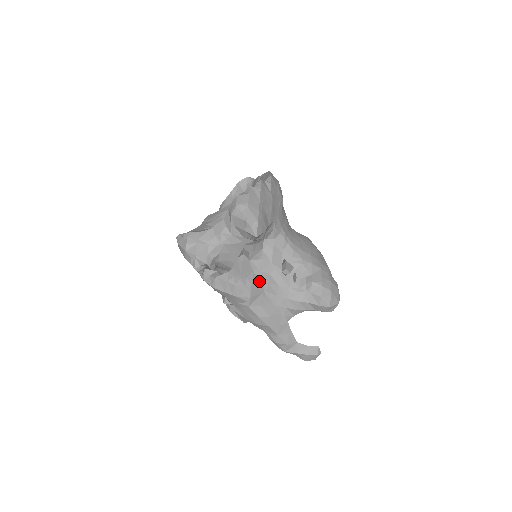
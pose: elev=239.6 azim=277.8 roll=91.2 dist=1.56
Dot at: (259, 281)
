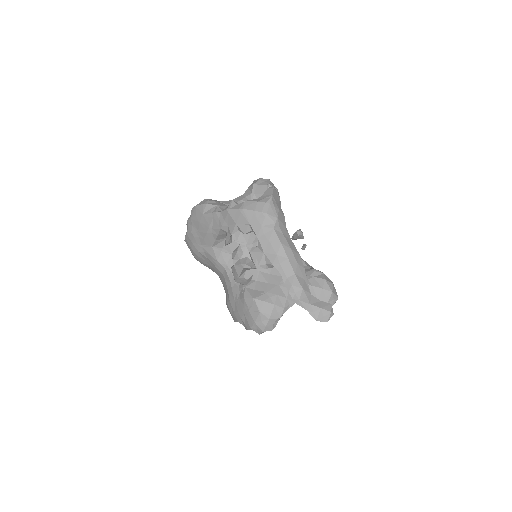
Dot at: (283, 214)
